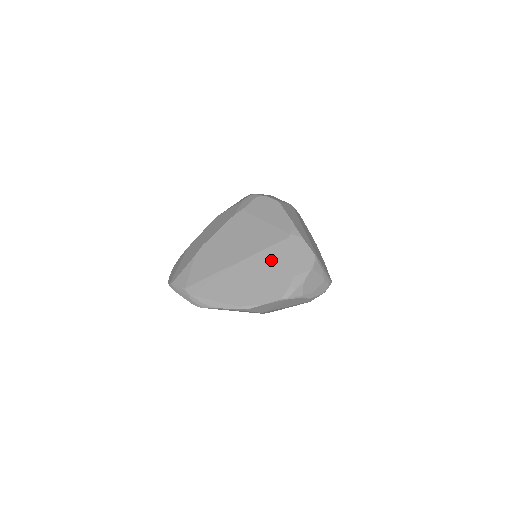
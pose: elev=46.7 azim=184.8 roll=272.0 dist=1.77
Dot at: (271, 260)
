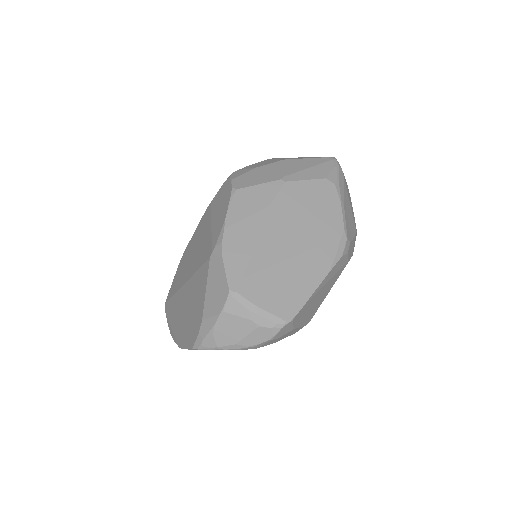
Dot at: (197, 289)
